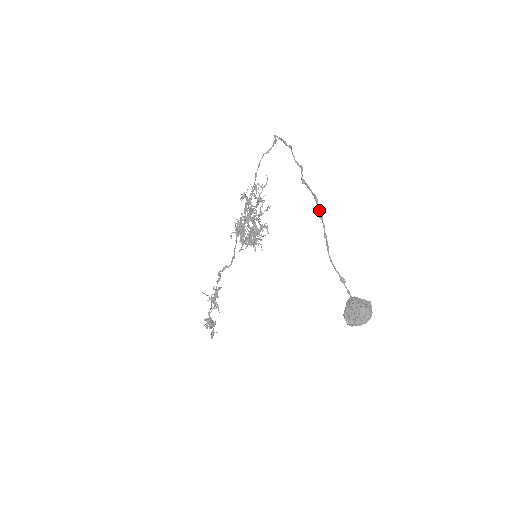
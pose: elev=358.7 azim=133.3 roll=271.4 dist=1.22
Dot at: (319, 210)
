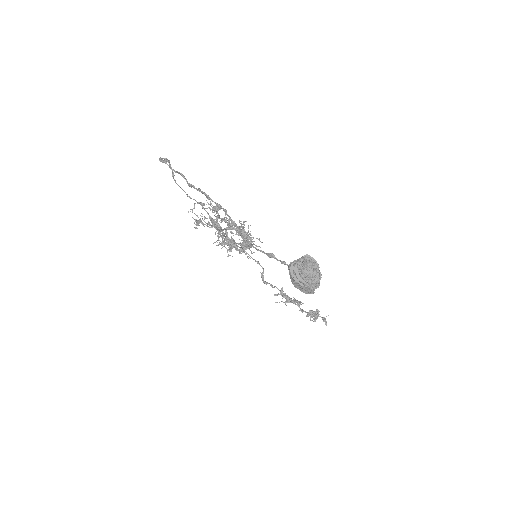
Dot at: occluded
